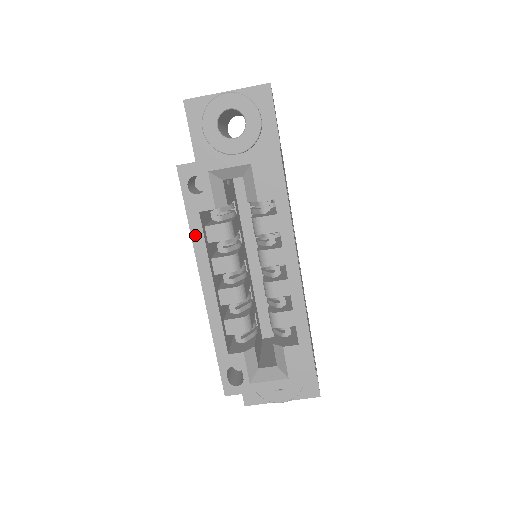
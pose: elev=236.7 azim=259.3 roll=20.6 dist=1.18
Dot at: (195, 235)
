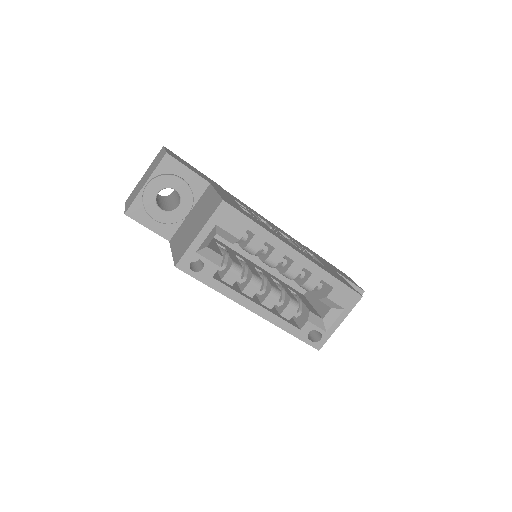
Dot at: (222, 291)
